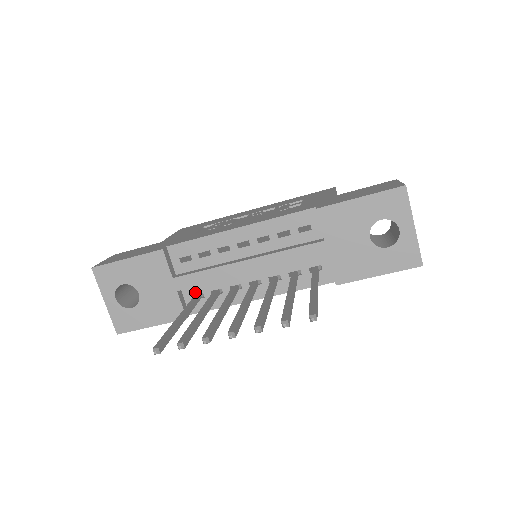
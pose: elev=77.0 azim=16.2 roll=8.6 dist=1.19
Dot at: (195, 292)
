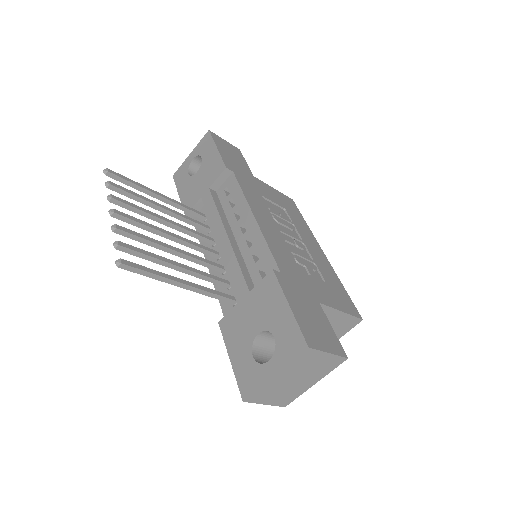
Dot at: occluded
